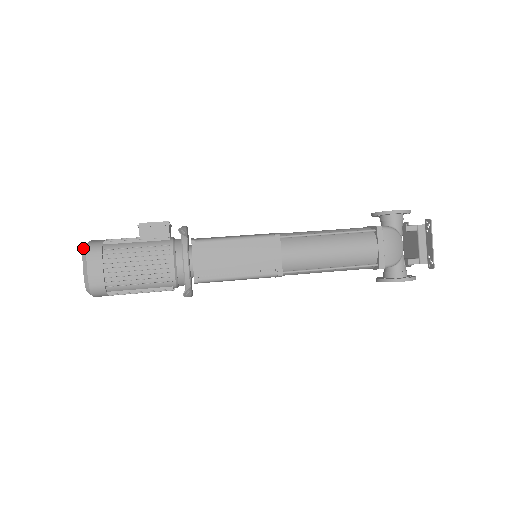
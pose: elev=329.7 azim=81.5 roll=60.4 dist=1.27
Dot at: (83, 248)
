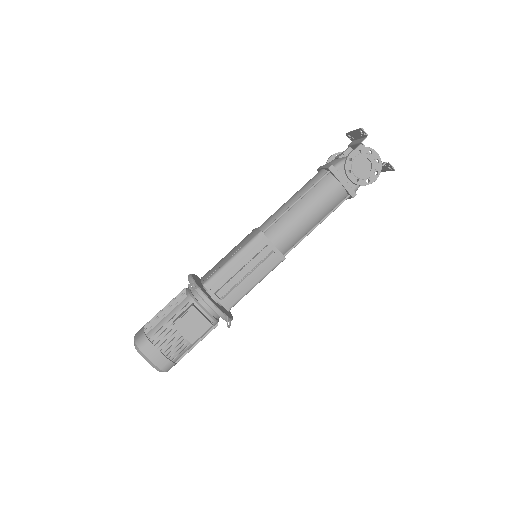
Dot at: occluded
